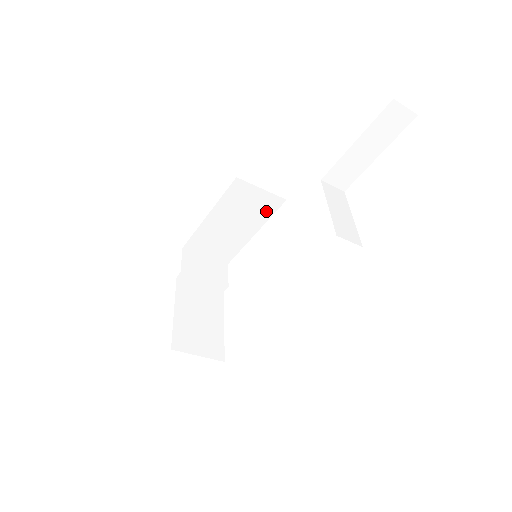
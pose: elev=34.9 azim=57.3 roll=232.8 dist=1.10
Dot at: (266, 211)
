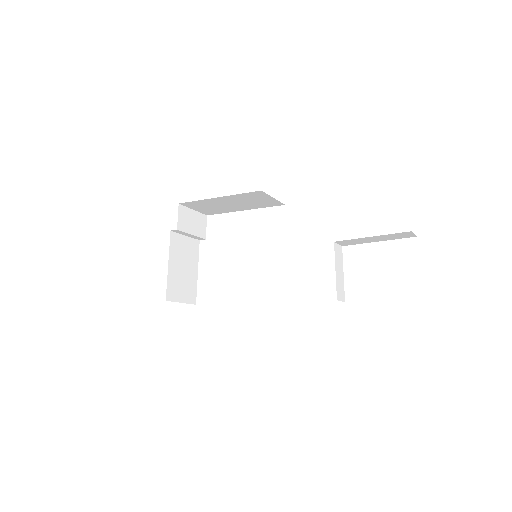
Dot at: (265, 205)
